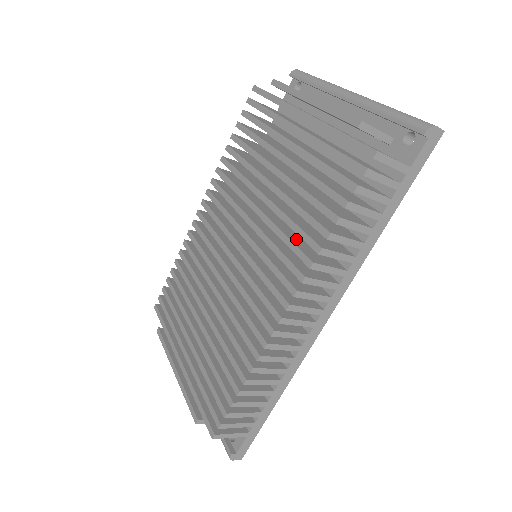
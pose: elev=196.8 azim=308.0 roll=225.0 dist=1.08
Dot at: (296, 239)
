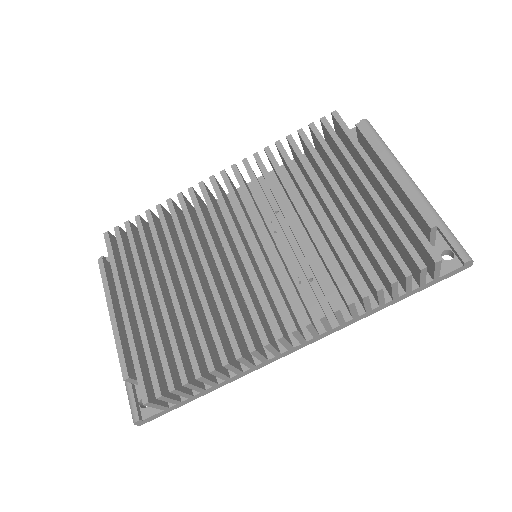
Dot at: occluded
